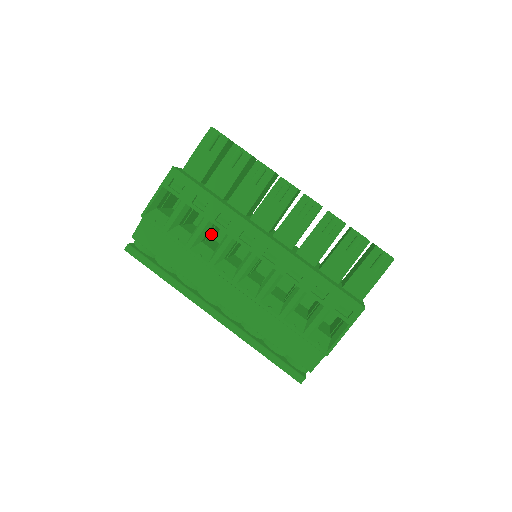
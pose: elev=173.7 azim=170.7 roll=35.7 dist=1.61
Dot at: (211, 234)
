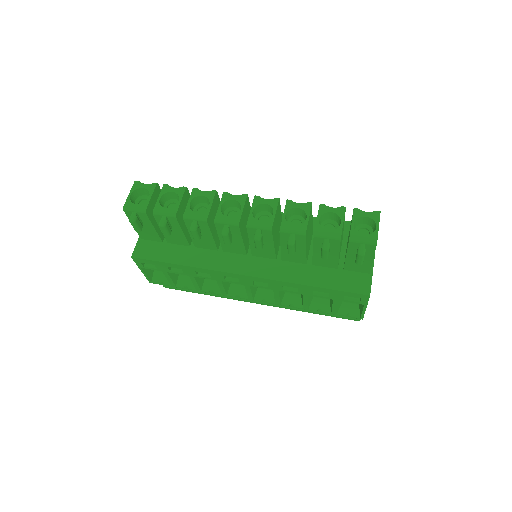
Dot at: occluded
